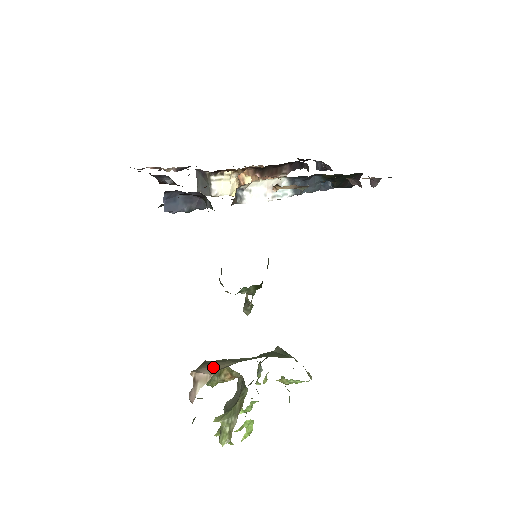
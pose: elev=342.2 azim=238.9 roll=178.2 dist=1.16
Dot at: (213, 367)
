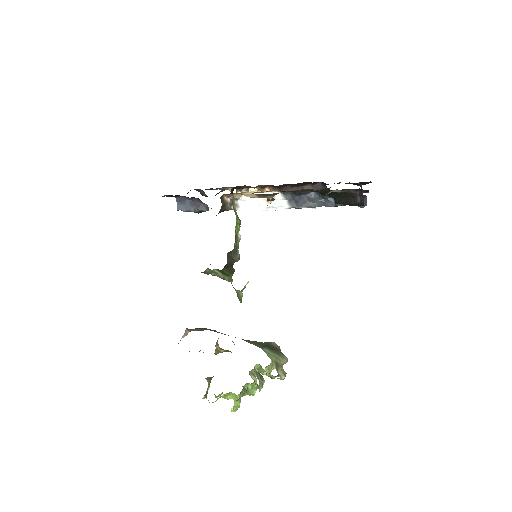
Dot at: (197, 329)
